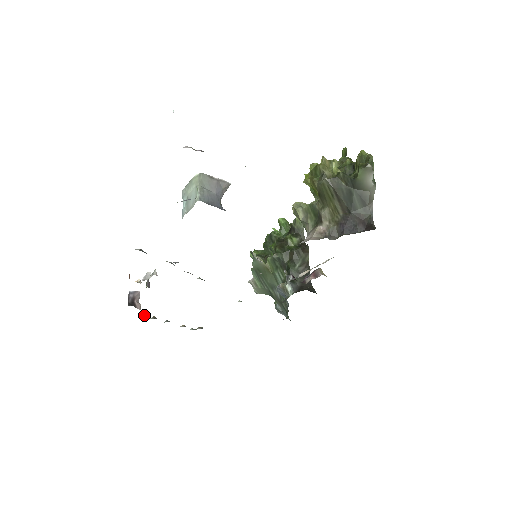
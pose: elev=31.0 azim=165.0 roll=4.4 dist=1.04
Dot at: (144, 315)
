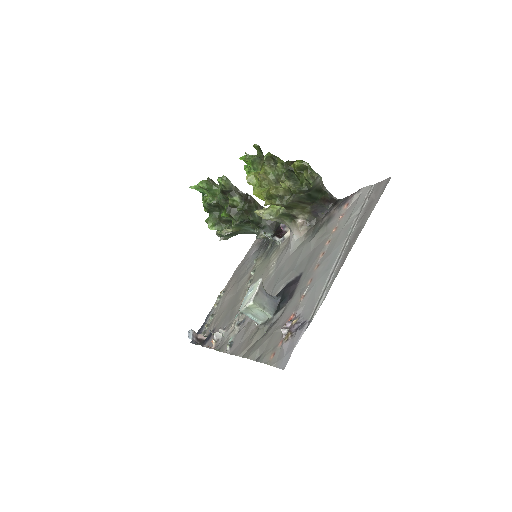
Dot at: (206, 334)
